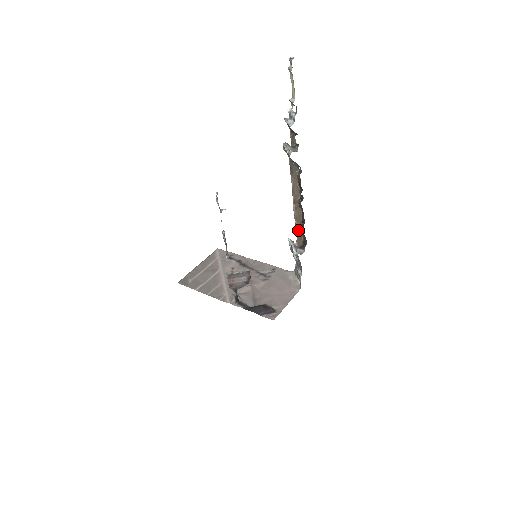
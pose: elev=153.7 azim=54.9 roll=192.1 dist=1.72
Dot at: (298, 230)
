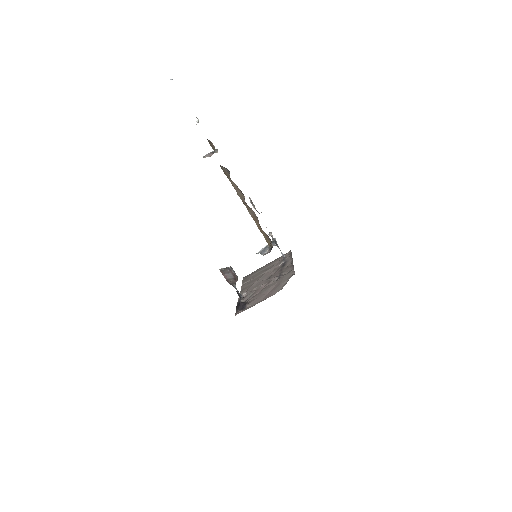
Dot at: (262, 230)
